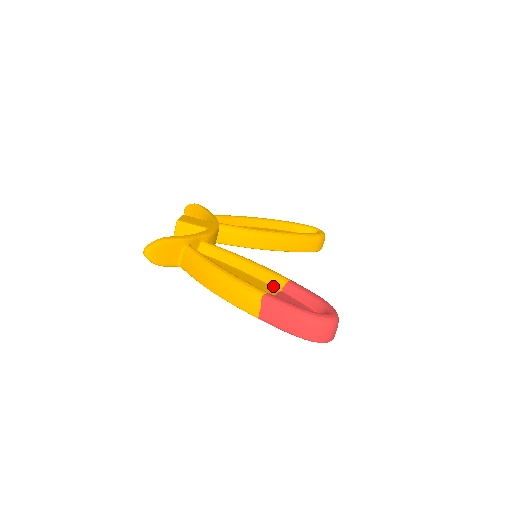
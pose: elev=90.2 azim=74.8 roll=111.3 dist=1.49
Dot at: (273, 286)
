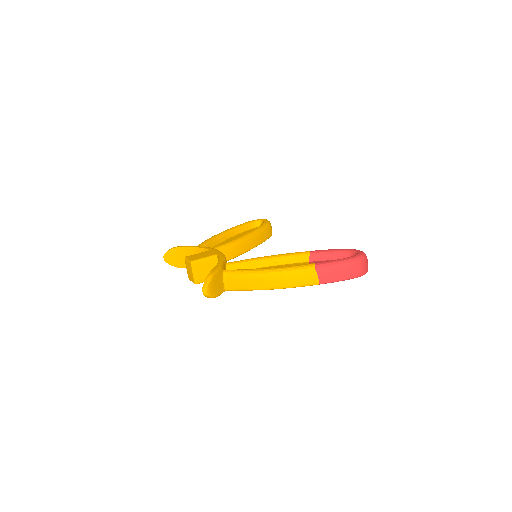
Dot at: (301, 262)
